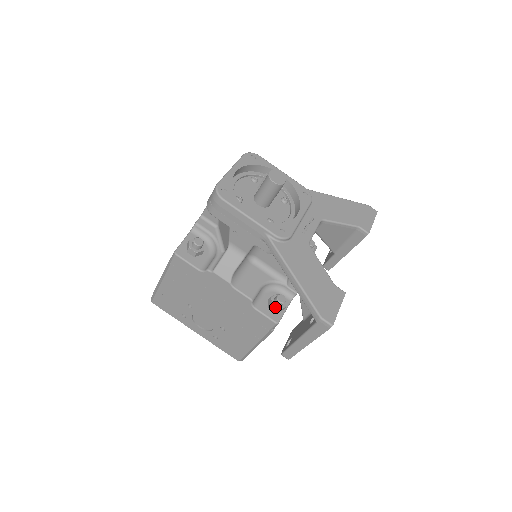
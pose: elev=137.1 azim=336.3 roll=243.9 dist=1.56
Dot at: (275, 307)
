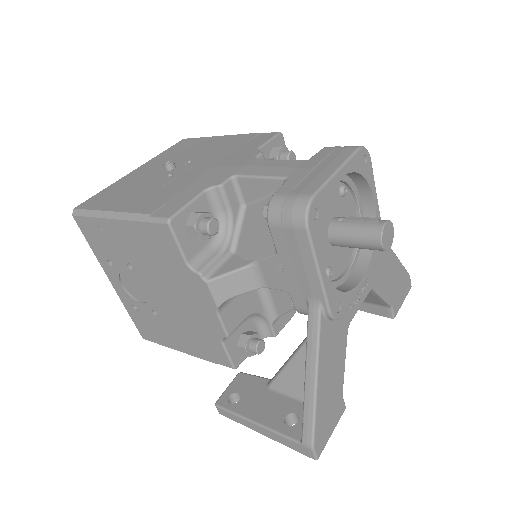
Dot at: (246, 352)
